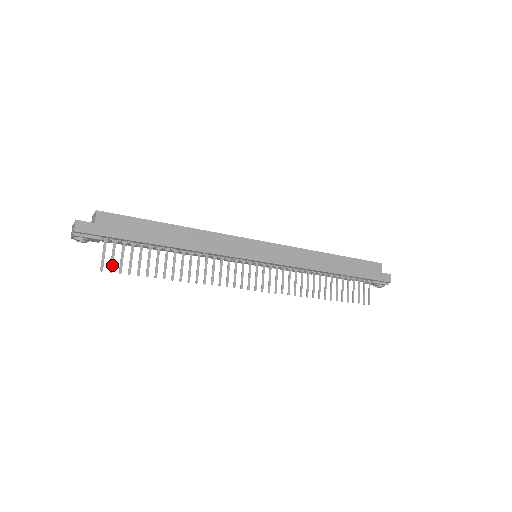
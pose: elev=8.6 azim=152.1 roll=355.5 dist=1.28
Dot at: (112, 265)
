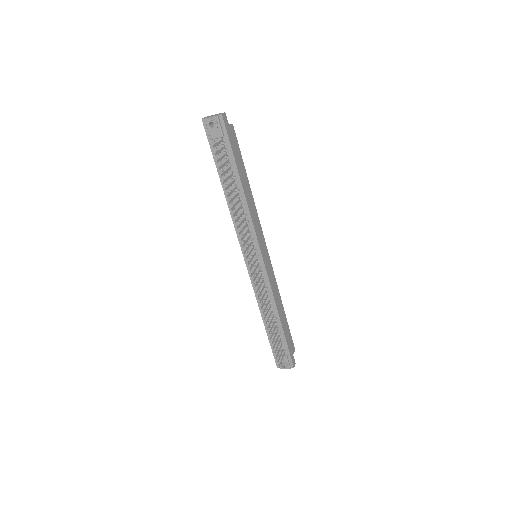
Dot at: (217, 153)
